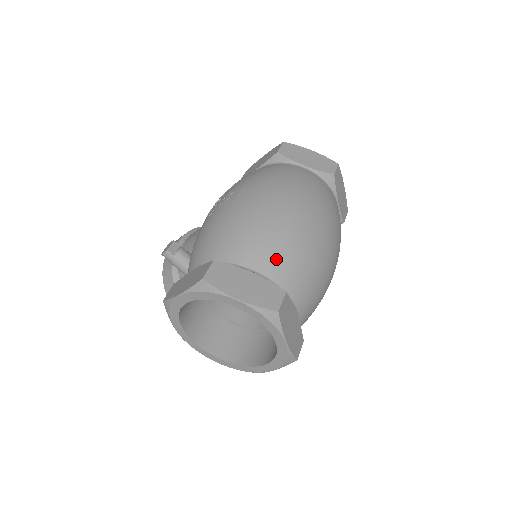
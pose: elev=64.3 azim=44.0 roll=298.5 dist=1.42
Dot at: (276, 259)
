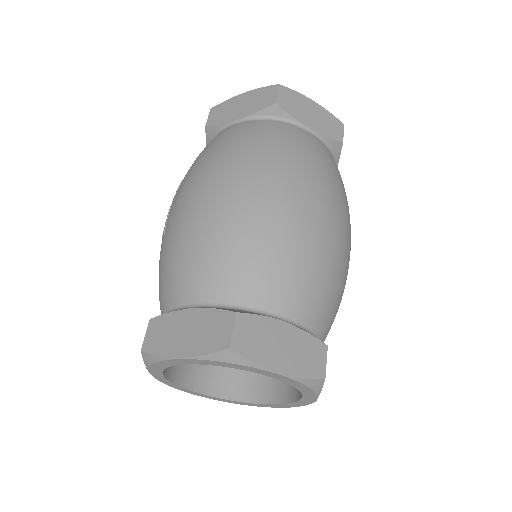
Dot at: (214, 273)
